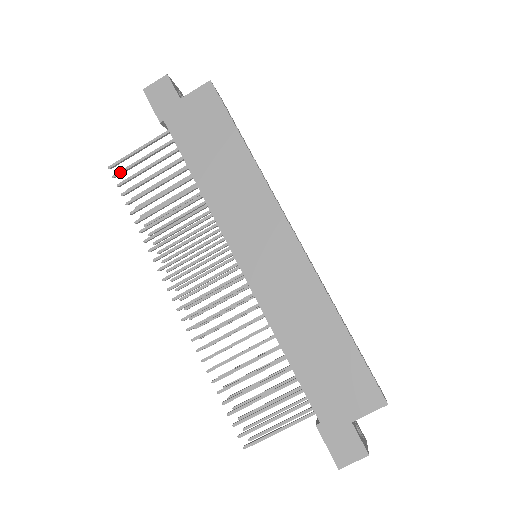
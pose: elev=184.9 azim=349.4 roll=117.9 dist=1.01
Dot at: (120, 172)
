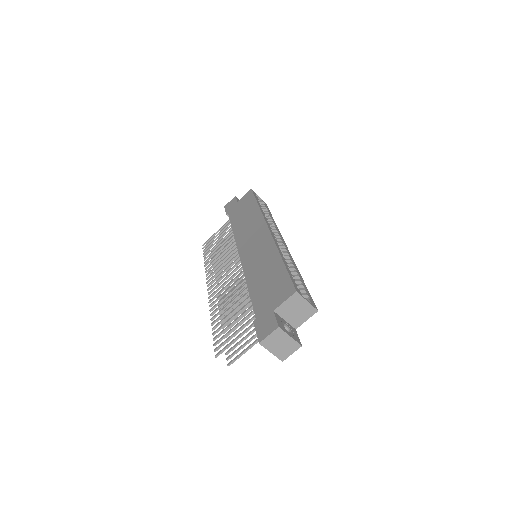
Dot at: (206, 245)
